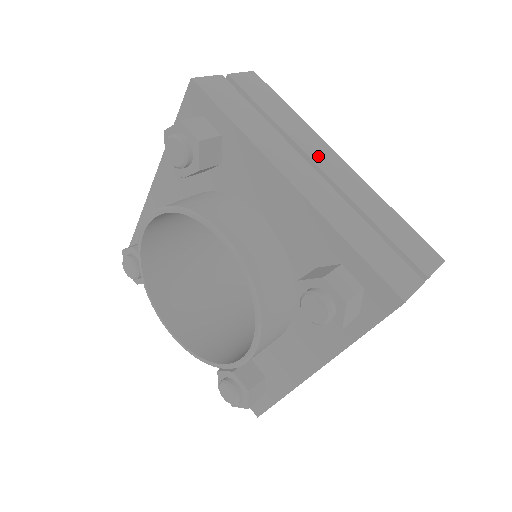
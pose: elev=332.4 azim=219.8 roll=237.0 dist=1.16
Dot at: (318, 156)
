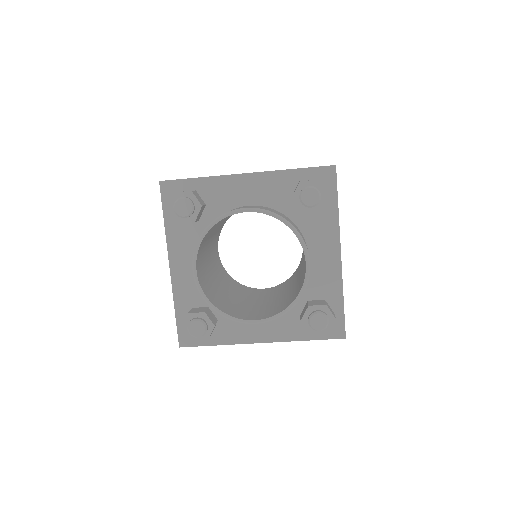
Dot at: occluded
